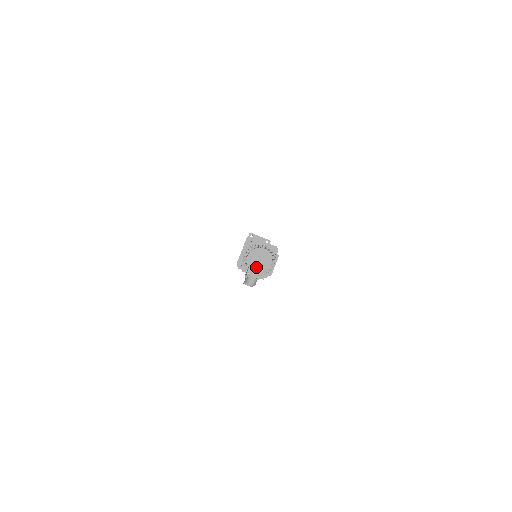
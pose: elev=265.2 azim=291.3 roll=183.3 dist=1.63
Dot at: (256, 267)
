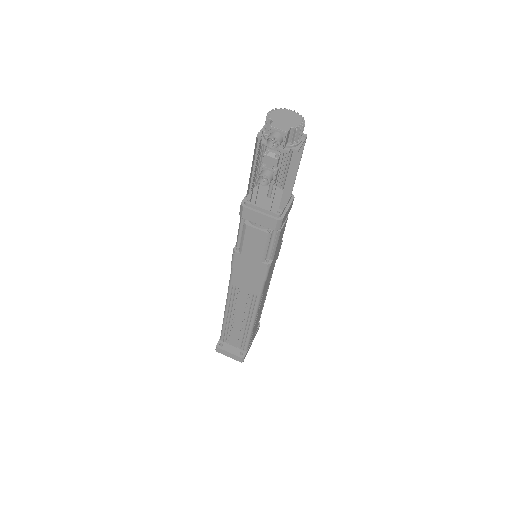
Dot at: (282, 122)
